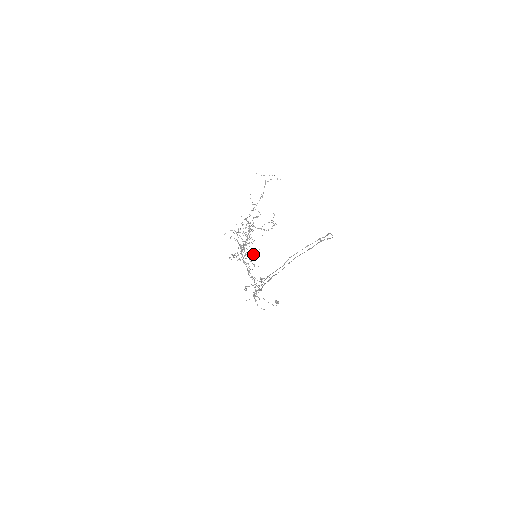
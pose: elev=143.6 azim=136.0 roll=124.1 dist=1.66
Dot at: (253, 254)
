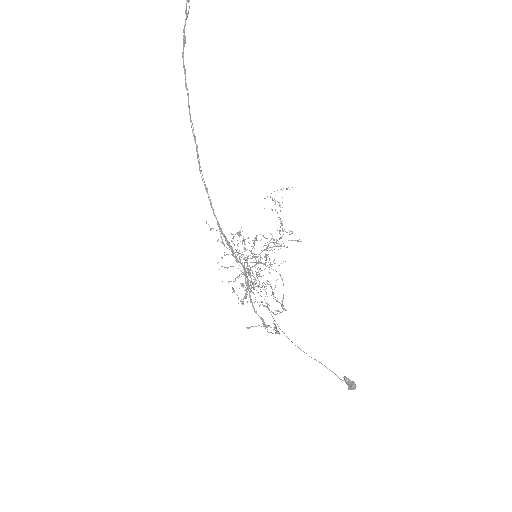
Dot at: (253, 257)
